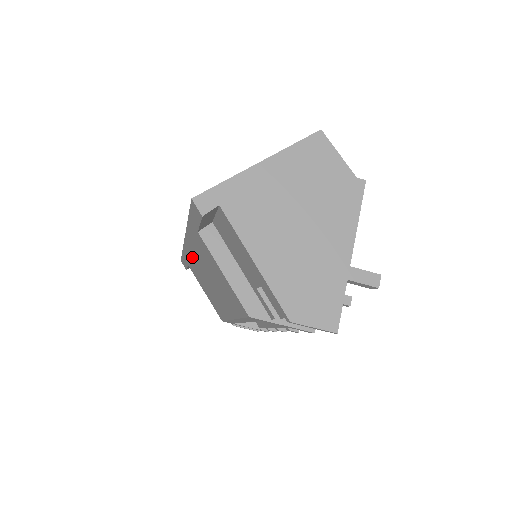
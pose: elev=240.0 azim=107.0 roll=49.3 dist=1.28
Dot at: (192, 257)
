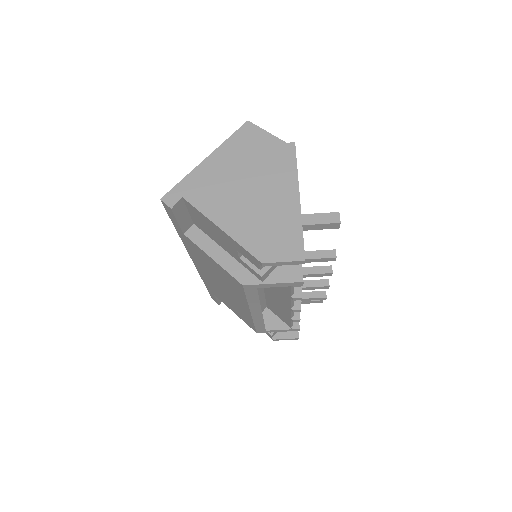
Dot at: (206, 277)
